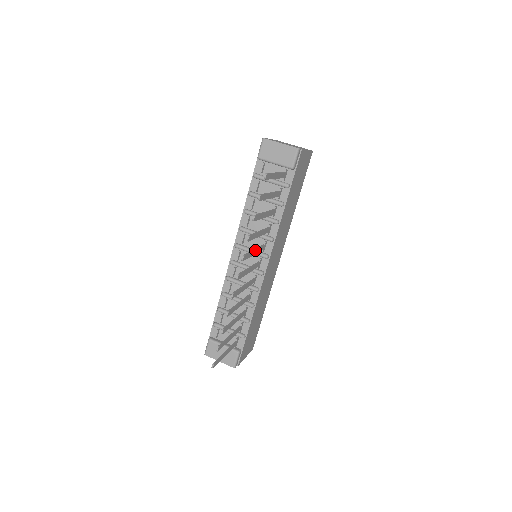
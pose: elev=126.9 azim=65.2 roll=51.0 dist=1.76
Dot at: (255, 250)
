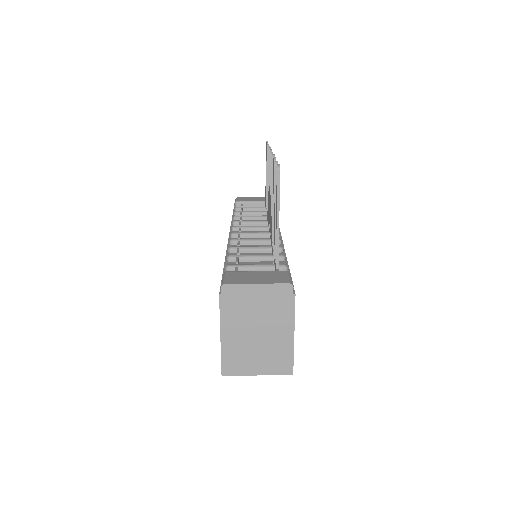
Dot at: occluded
